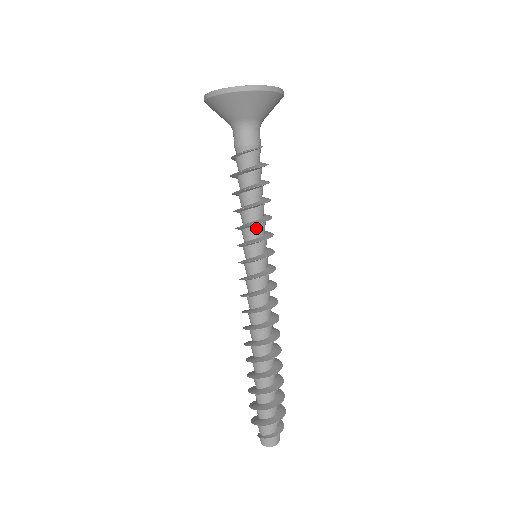
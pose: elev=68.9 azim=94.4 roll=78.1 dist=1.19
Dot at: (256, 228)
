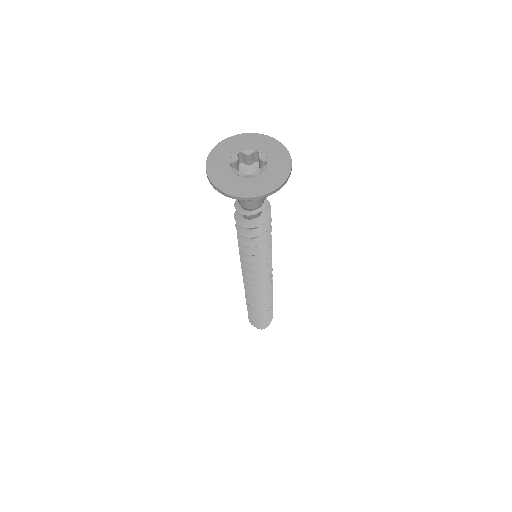
Dot at: (257, 251)
